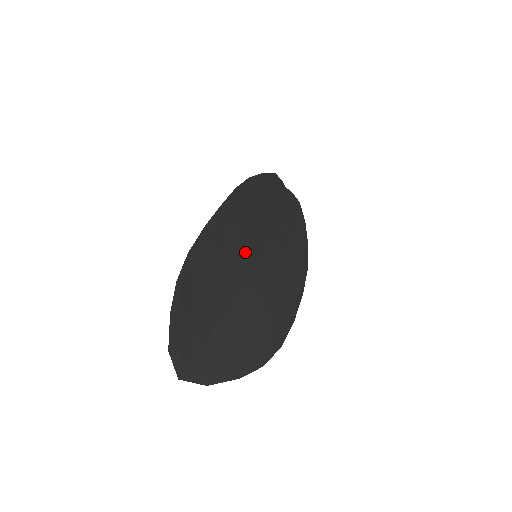
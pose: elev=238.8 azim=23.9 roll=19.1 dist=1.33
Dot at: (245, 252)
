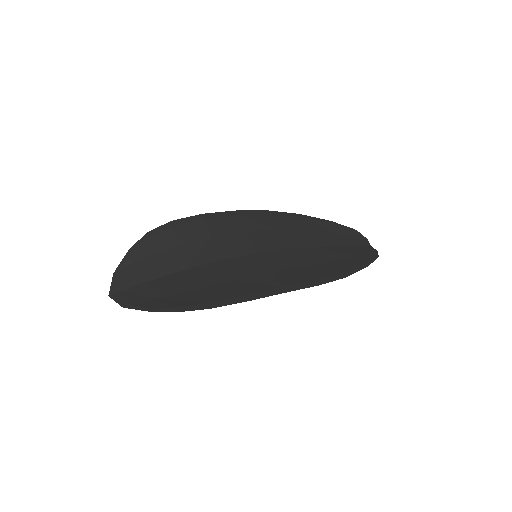
Dot at: (239, 245)
